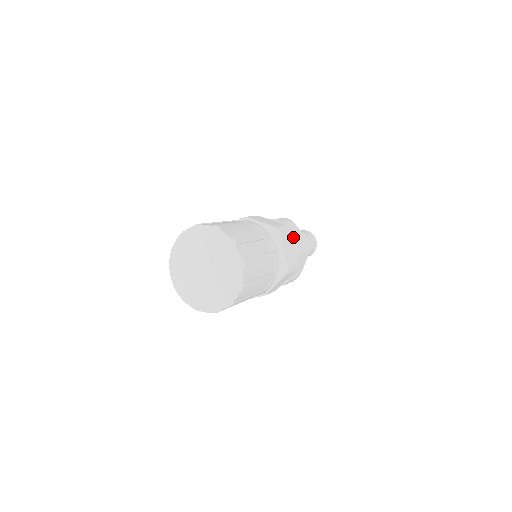
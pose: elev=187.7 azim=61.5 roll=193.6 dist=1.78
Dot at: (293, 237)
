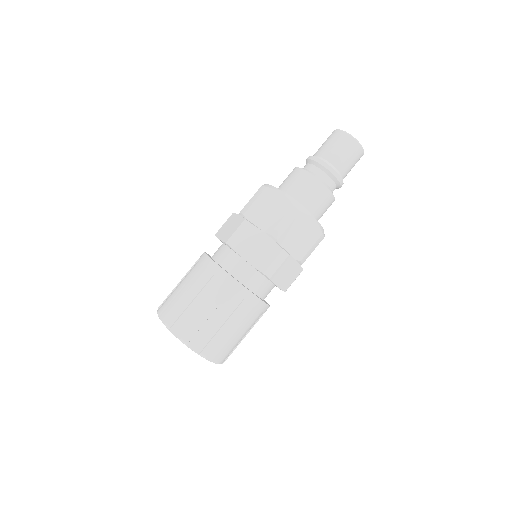
Dot at: (295, 248)
